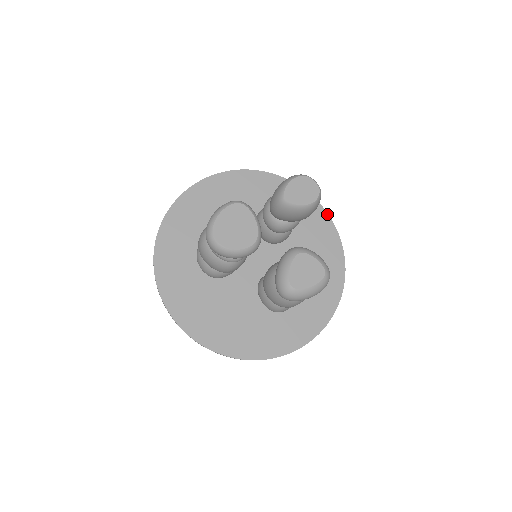
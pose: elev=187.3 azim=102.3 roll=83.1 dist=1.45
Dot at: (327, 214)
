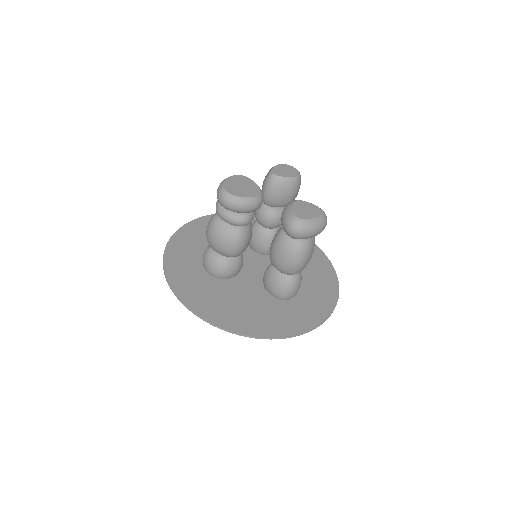
Dot at: occluded
